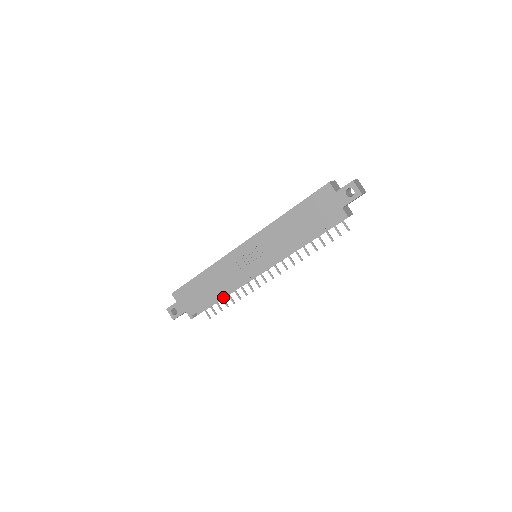
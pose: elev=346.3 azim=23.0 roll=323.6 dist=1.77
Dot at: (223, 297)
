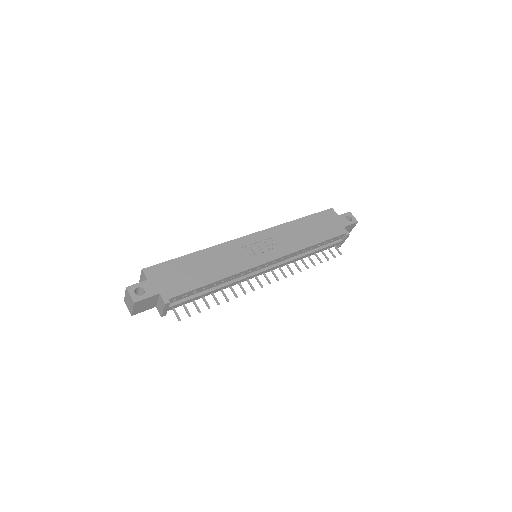
Dot at: (212, 289)
